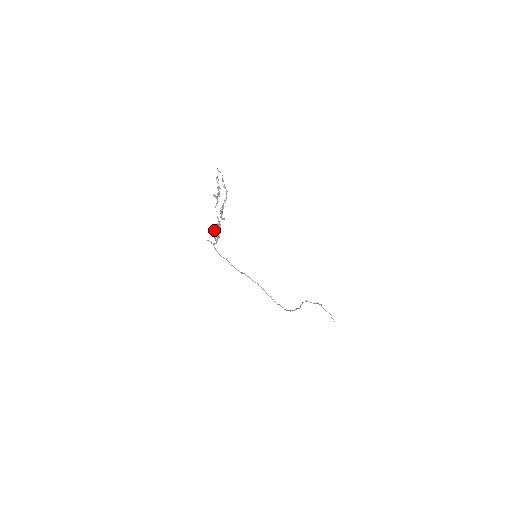
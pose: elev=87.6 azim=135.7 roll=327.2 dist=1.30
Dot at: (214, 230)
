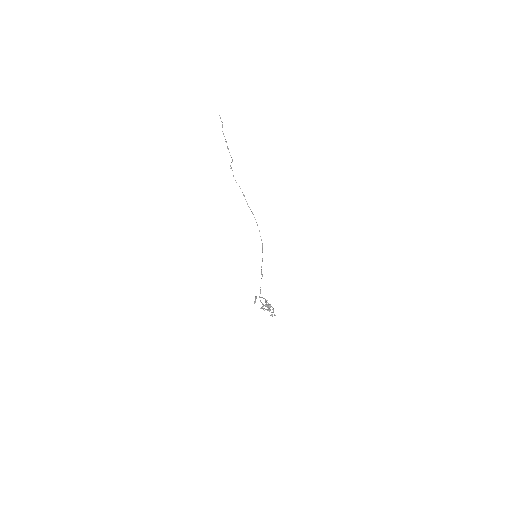
Dot at: occluded
